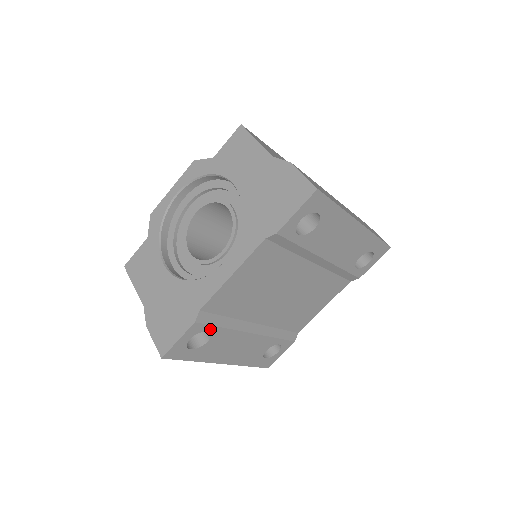
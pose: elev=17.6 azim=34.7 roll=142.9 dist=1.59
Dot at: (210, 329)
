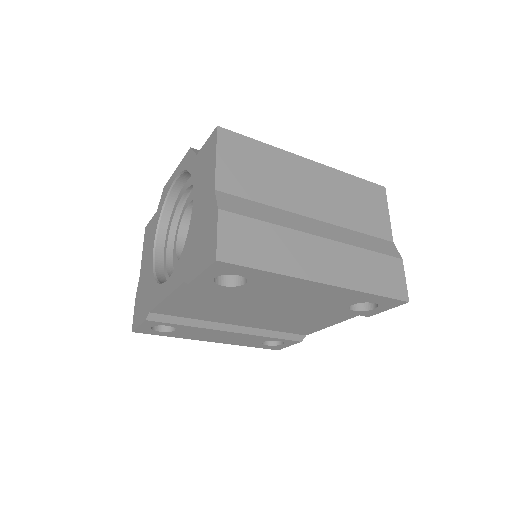
Dot at: (170, 325)
